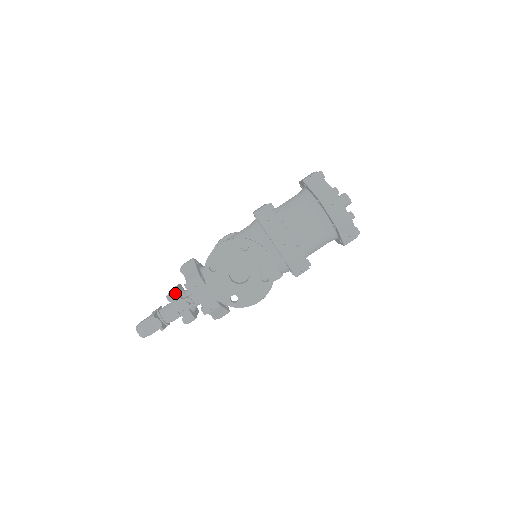
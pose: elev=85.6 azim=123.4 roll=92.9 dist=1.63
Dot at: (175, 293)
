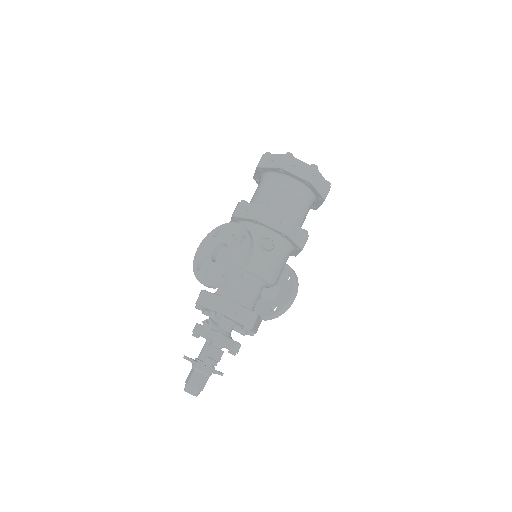
Dot at: (196, 325)
